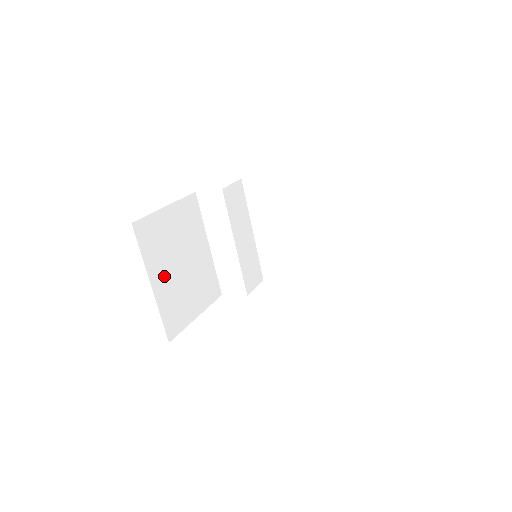
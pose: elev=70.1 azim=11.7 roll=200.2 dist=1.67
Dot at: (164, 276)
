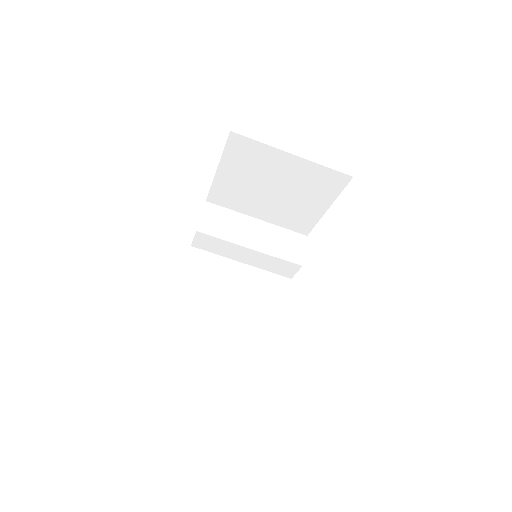
Dot at: (226, 327)
